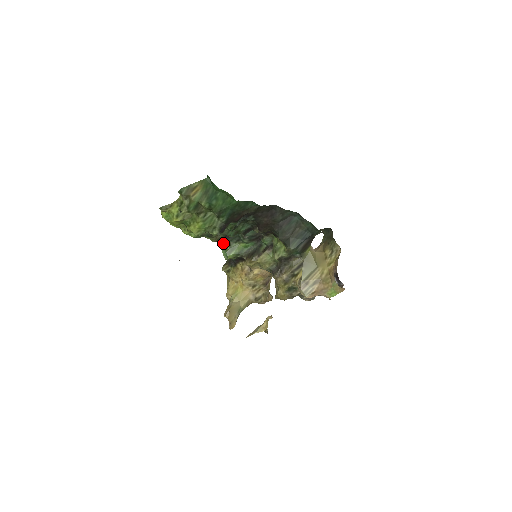
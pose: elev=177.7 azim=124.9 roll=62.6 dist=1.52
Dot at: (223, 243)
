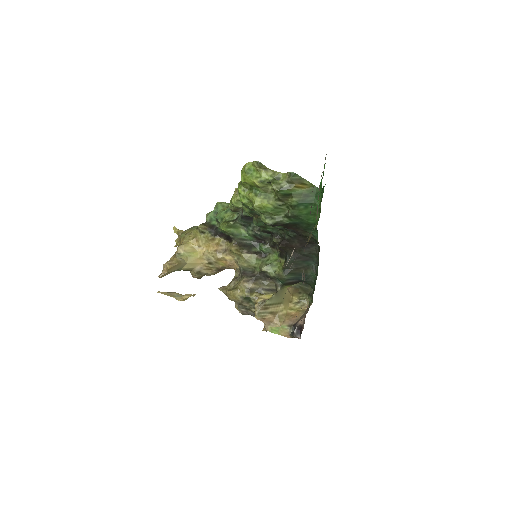
Dot at: (224, 210)
